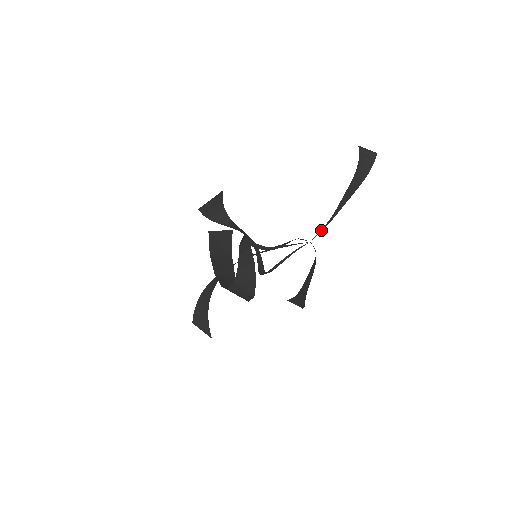
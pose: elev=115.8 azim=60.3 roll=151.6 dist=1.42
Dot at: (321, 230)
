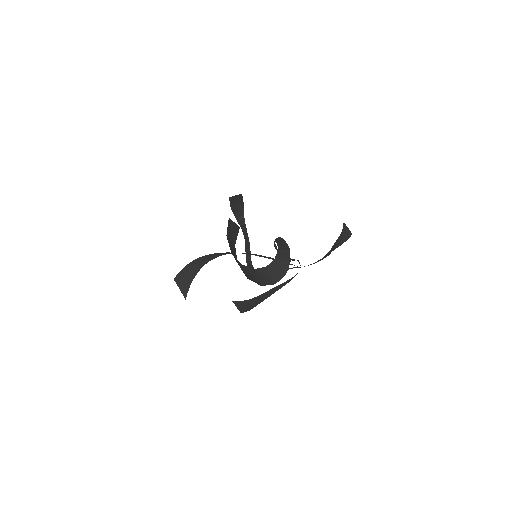
Dot at: occluded
